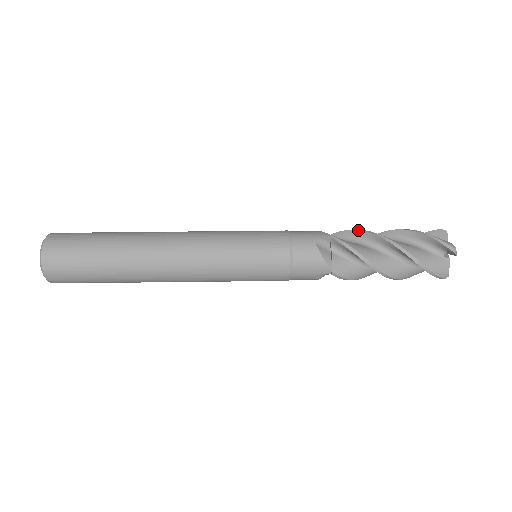
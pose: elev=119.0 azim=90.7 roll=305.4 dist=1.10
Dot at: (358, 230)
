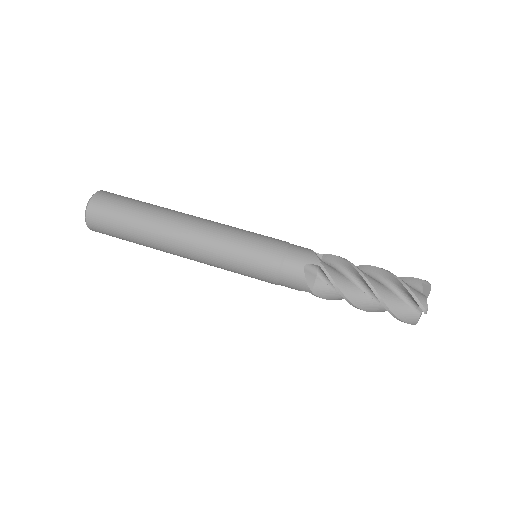
Dot at: (348, 262)
